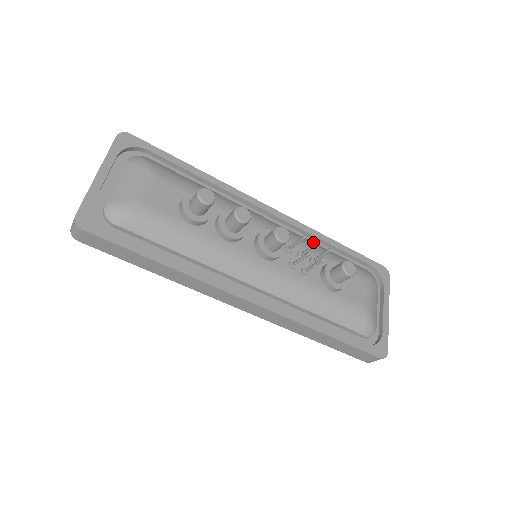
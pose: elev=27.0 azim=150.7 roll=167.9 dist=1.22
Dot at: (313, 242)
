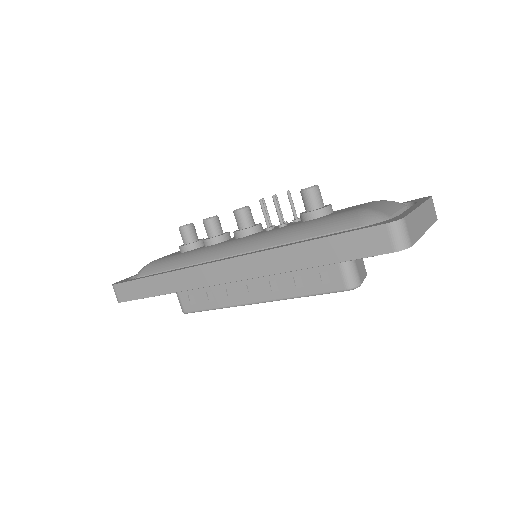
Dot at: occluded
